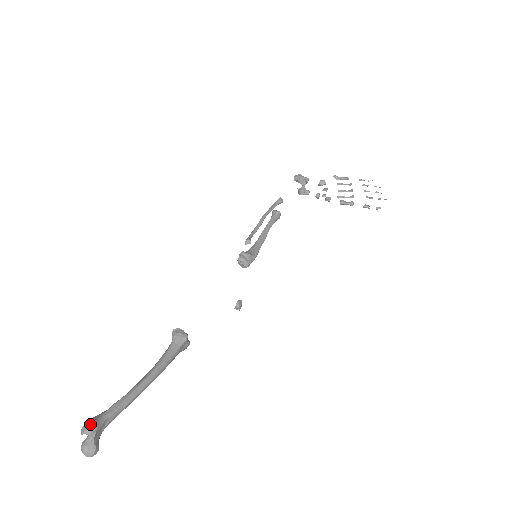
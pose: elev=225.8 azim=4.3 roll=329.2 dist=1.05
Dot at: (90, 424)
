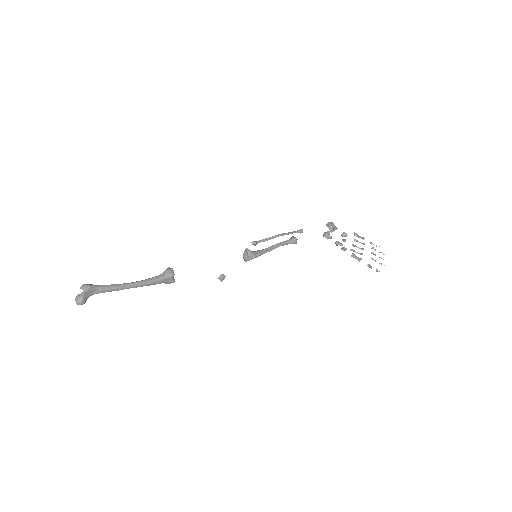
Dot at: (87, 285)
